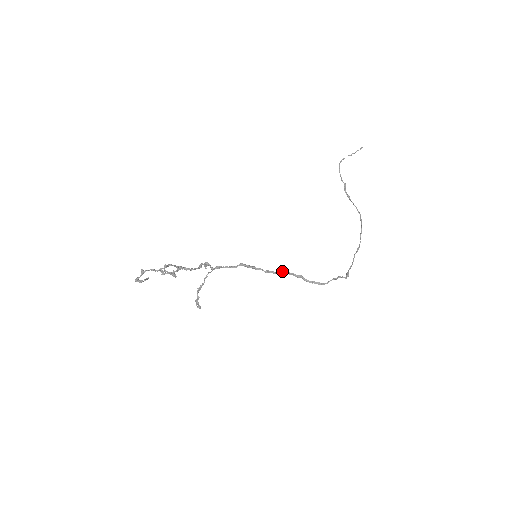
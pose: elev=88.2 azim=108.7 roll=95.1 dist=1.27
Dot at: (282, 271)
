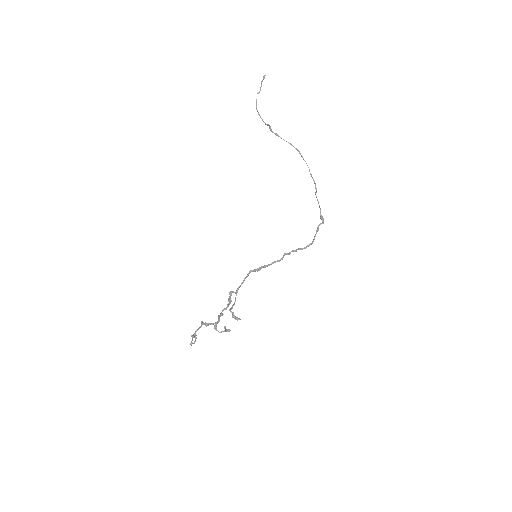
Dot at: occluded
